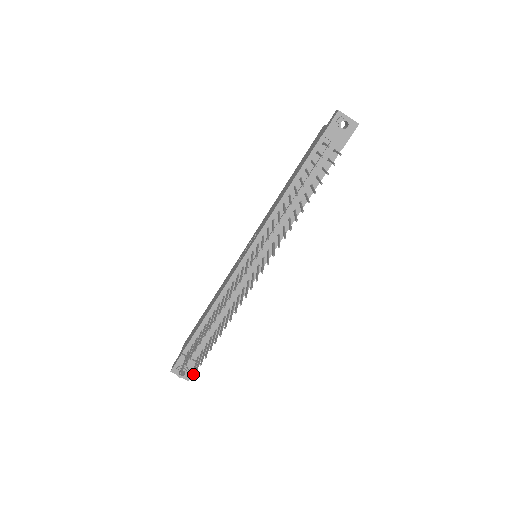
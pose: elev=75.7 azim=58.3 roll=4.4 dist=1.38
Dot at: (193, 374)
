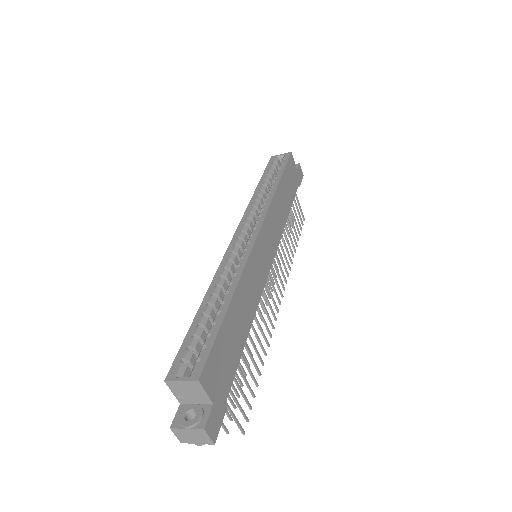
Dot at: (302, 215)
